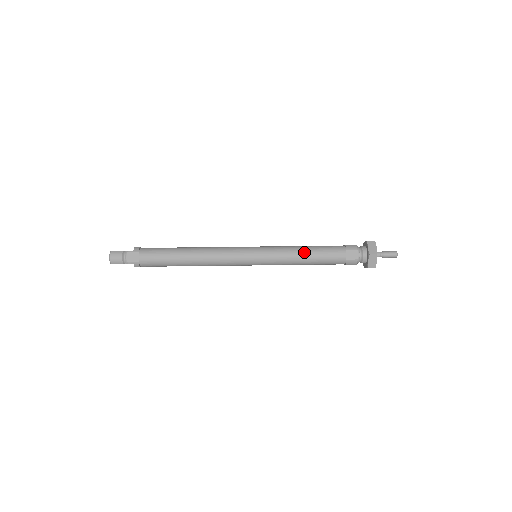
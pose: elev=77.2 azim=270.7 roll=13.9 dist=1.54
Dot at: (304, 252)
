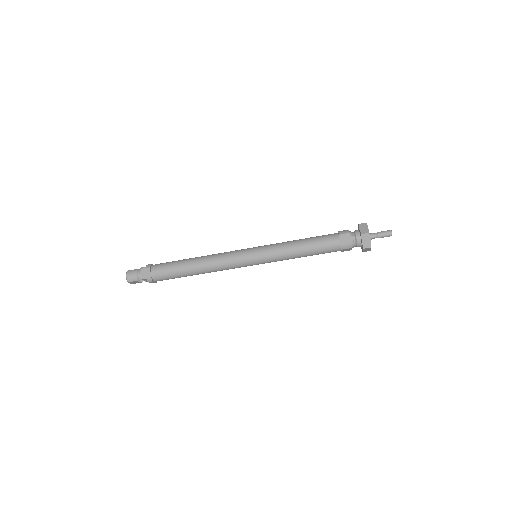
Dot at: (299, 243)
